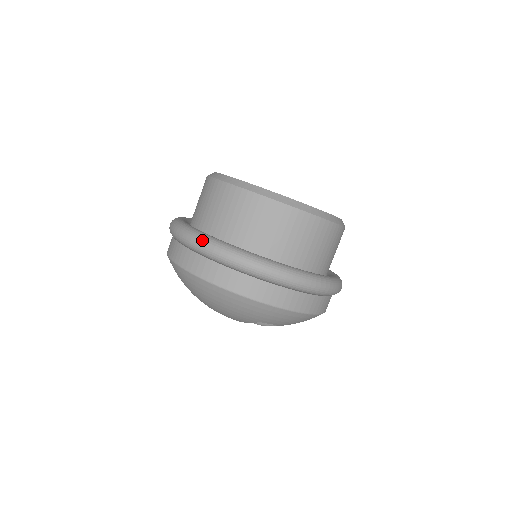
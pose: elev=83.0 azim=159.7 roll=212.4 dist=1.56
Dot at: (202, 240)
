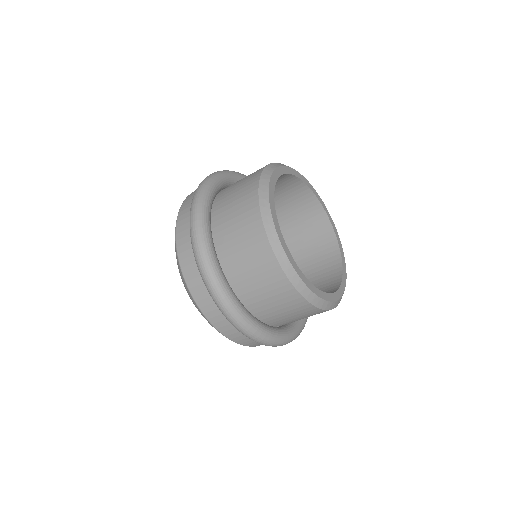
Dot at: occluded
